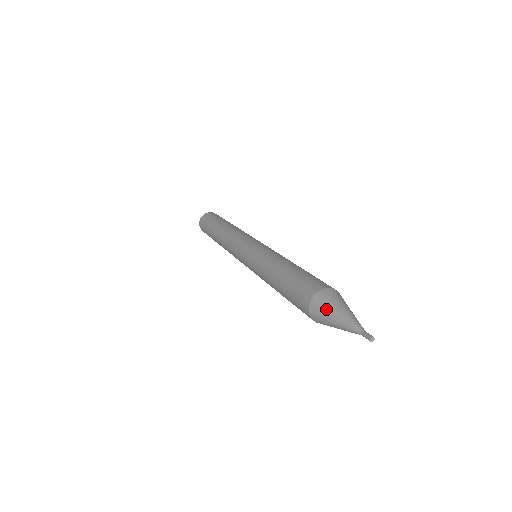
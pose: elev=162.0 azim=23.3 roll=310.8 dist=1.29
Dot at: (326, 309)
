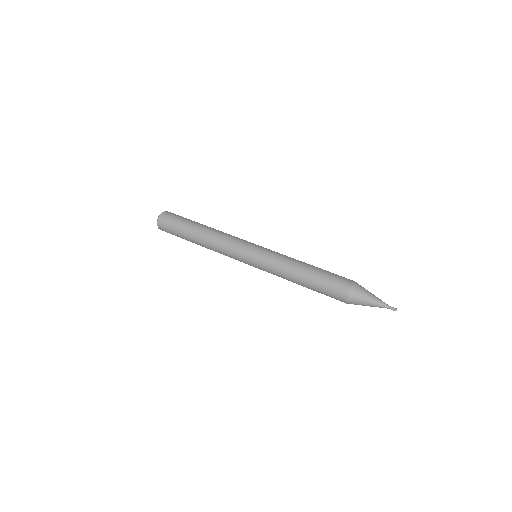
Dot at: (360, 303)
